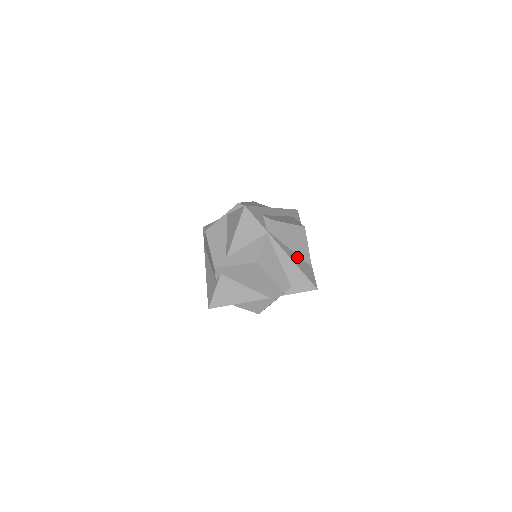
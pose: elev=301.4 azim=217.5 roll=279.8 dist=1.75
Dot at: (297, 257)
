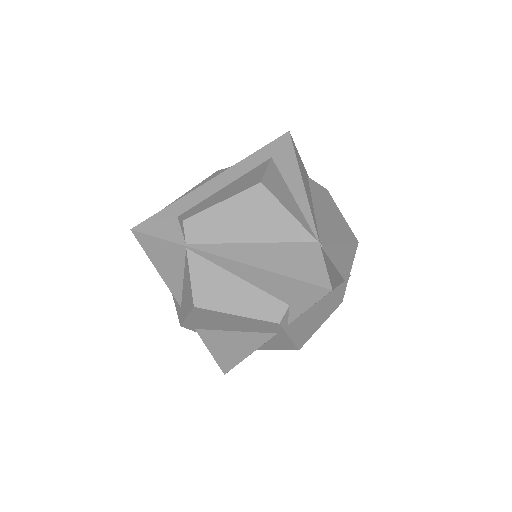
Dot at: (270, 248)
